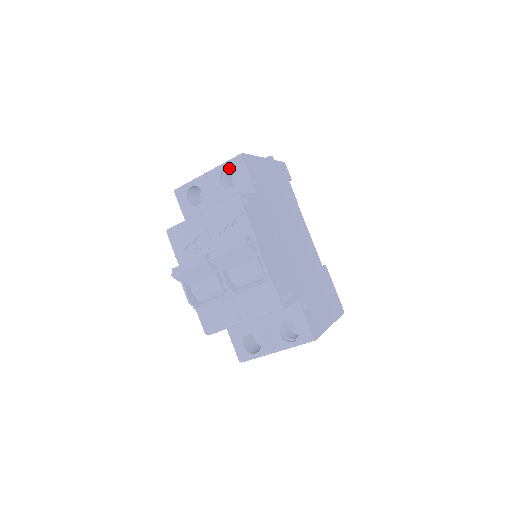
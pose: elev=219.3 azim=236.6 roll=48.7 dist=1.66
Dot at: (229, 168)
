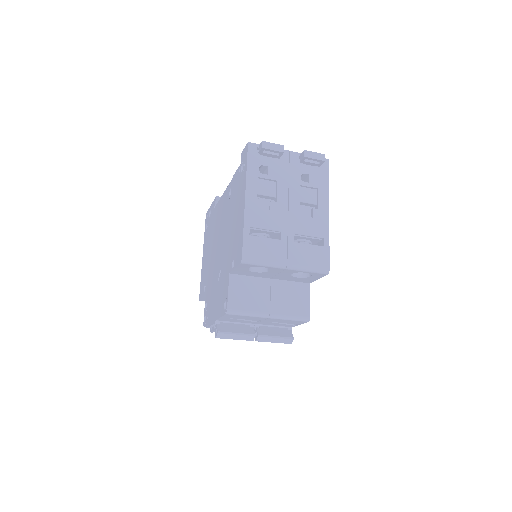
Dot at: occluded
